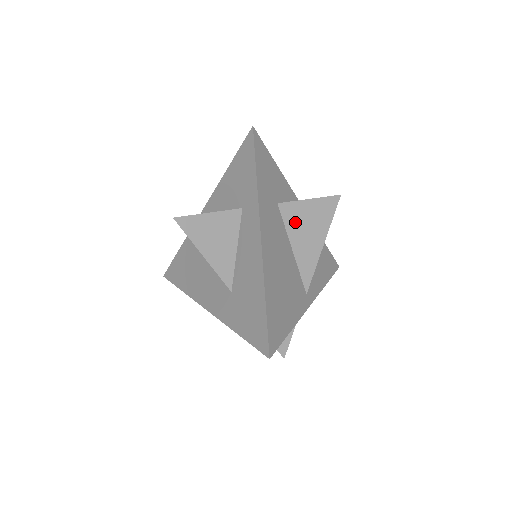
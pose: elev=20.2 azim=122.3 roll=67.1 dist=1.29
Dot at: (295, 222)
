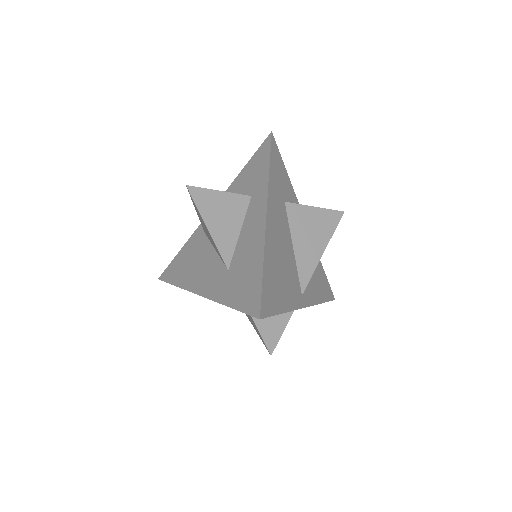
Dot at: (299, 223)
